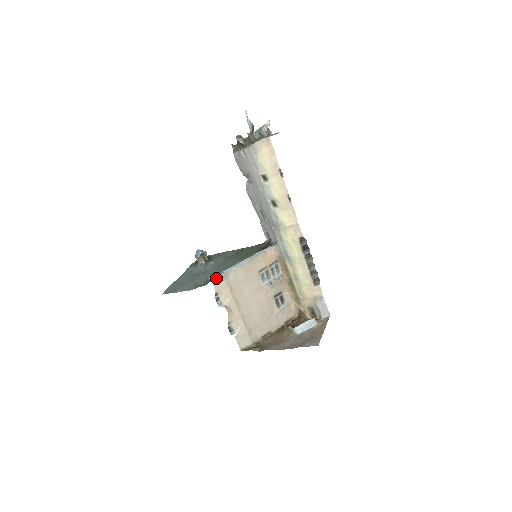
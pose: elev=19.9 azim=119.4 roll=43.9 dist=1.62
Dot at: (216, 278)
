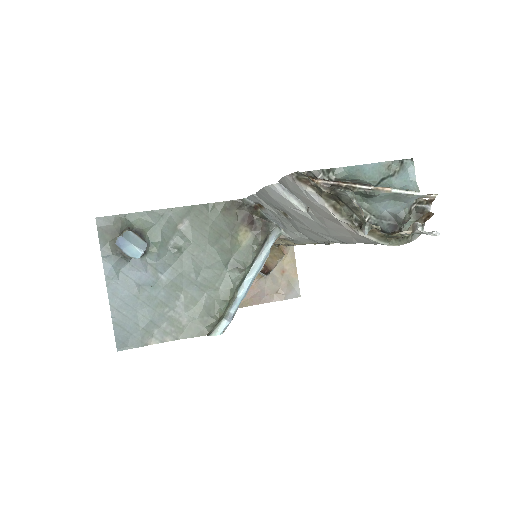
Dot at: occluded
